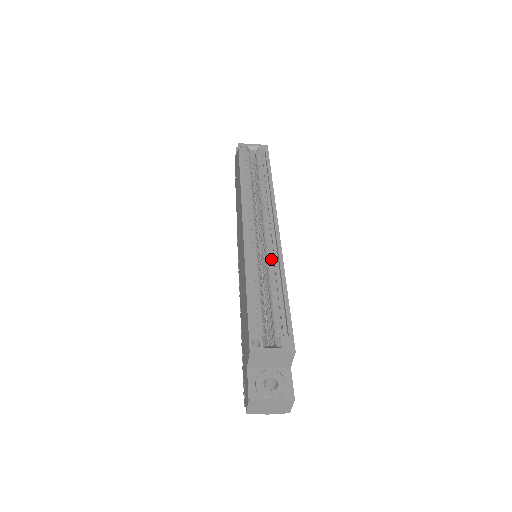
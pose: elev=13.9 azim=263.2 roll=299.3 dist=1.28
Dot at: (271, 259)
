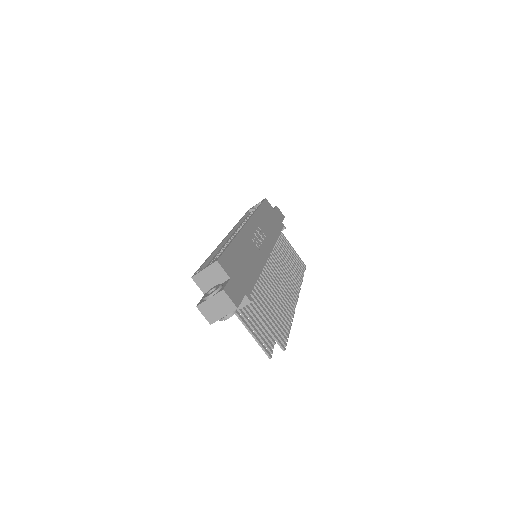
Dot at: occluded
